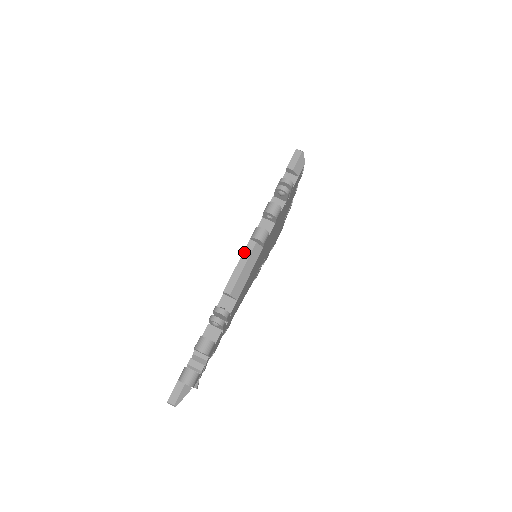
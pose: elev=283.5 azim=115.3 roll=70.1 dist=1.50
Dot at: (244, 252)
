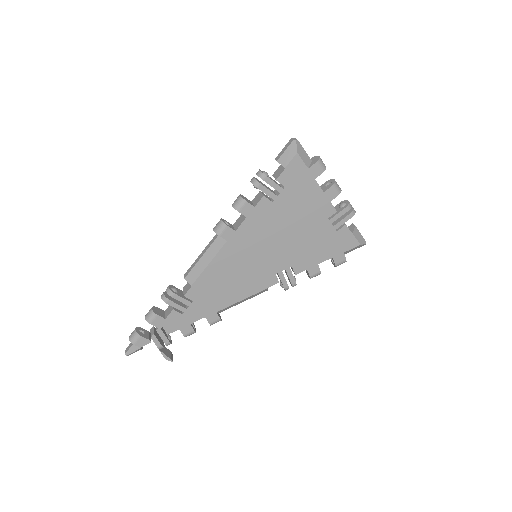
Dot at: (210, 242)
